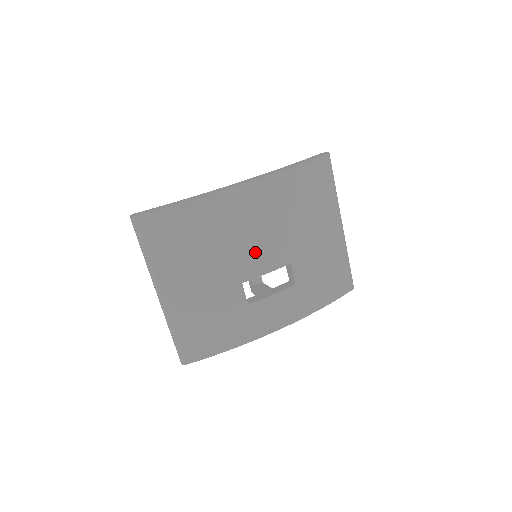
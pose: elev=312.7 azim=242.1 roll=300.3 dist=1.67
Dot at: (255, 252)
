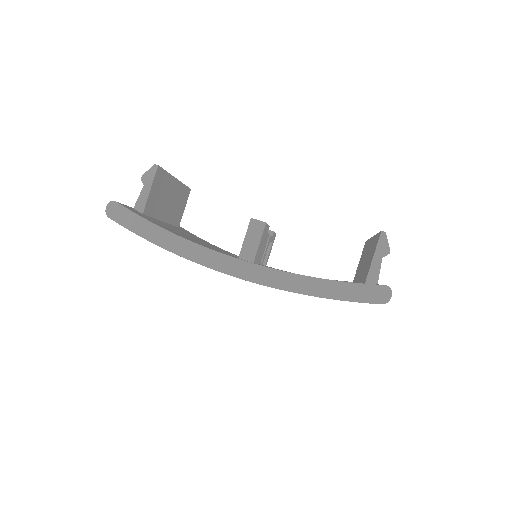
Dot at: occluded
